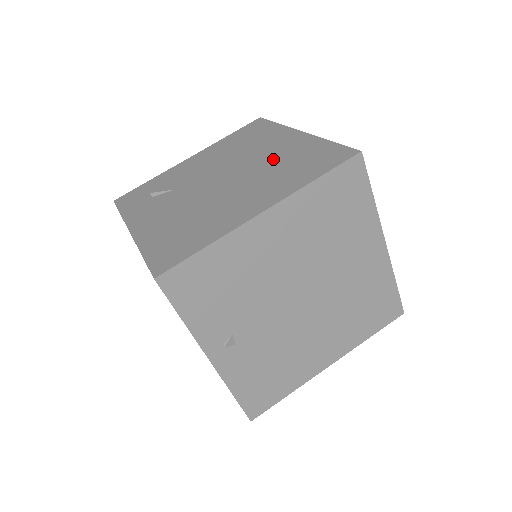
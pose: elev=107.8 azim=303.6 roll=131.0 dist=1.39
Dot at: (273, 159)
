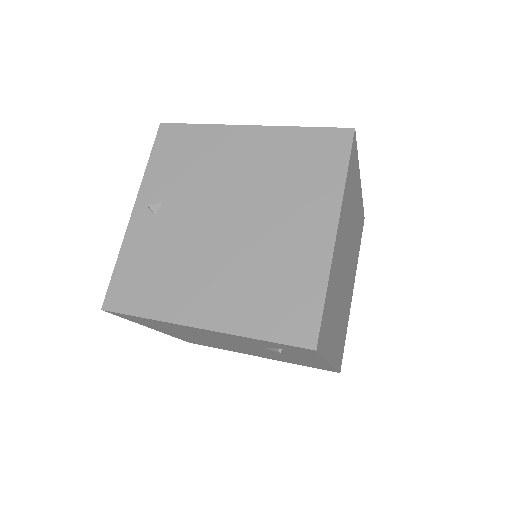
Dot at: occluded
